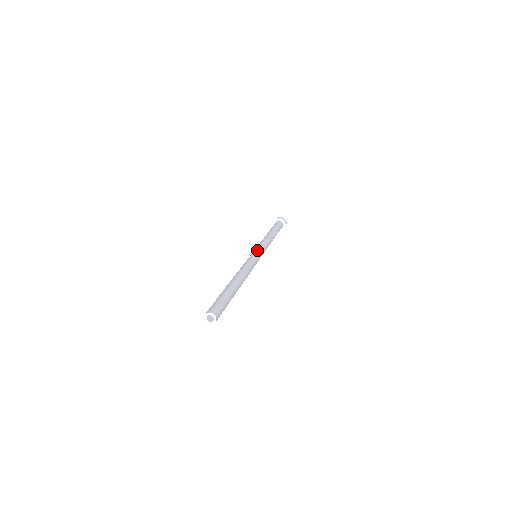
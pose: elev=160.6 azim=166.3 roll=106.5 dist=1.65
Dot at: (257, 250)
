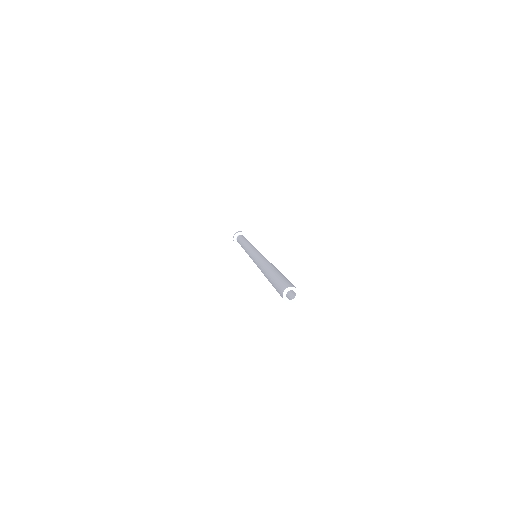
Dot at: (255, 249)
